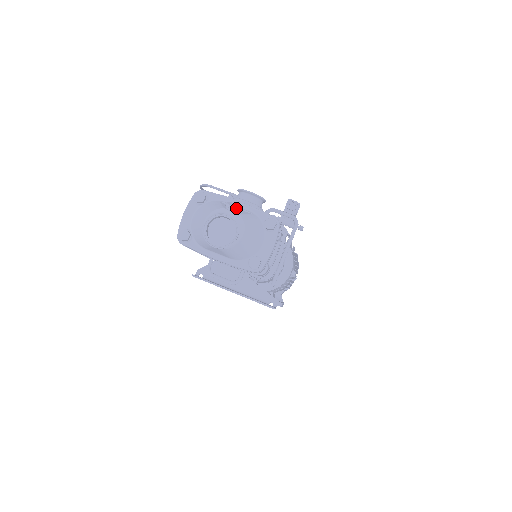
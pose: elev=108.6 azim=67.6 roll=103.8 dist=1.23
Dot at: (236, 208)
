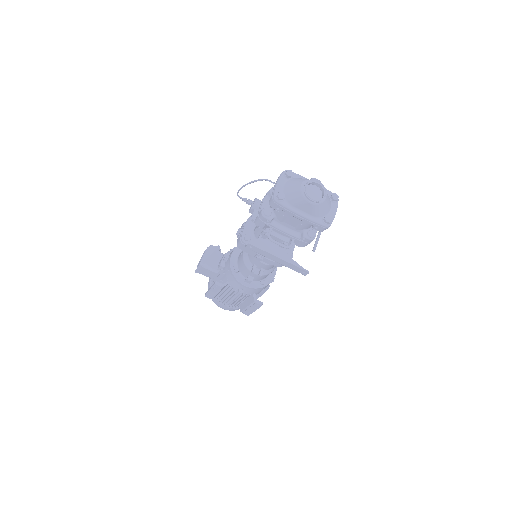
Dot at: (319, 181)
